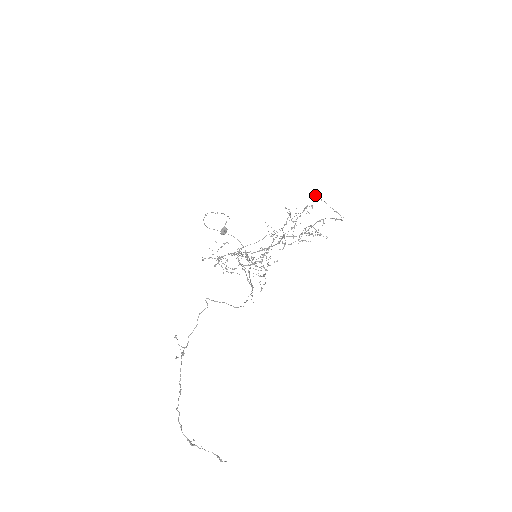
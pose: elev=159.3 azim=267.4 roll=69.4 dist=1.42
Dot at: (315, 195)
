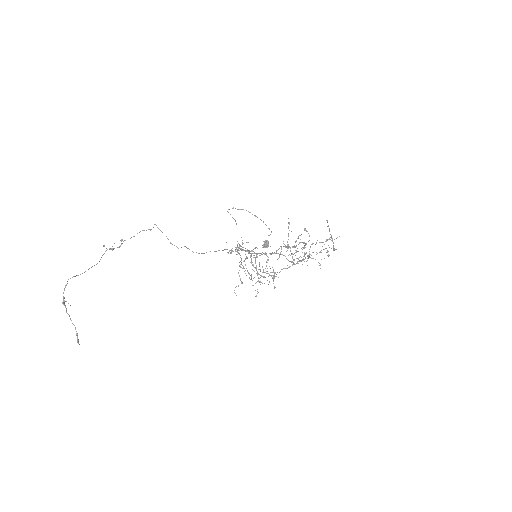
Dot at: (327, 222)
